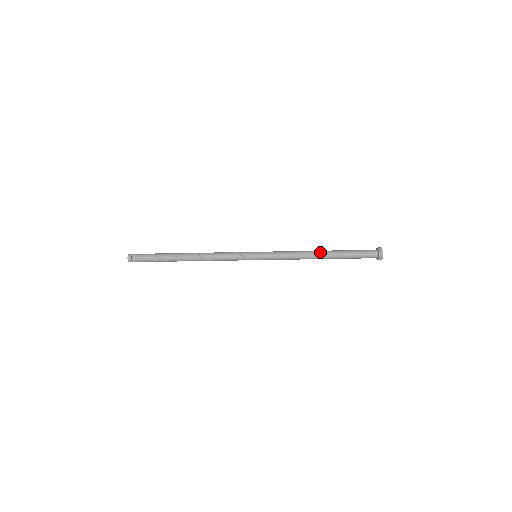
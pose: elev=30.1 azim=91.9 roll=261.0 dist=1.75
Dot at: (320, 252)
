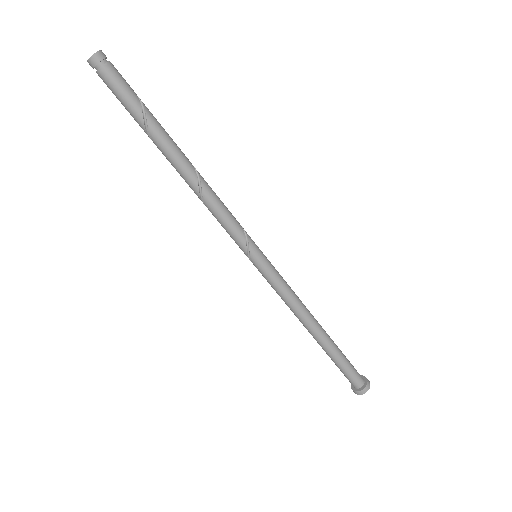
Dot at: occluded
